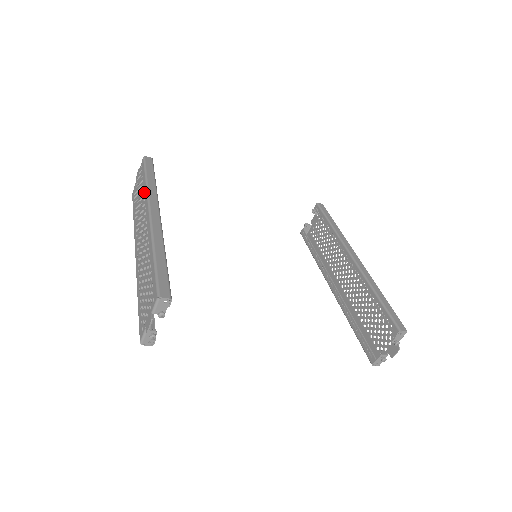
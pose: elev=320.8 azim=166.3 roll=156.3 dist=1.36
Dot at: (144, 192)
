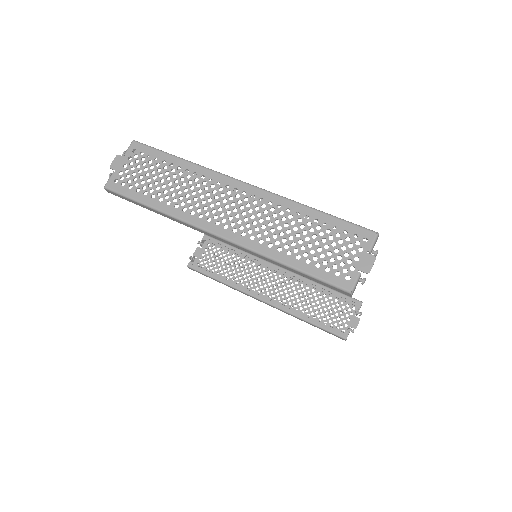
Dot at: (193, 170)
